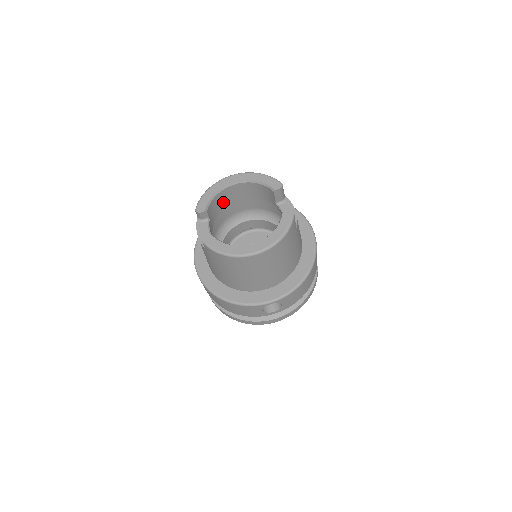
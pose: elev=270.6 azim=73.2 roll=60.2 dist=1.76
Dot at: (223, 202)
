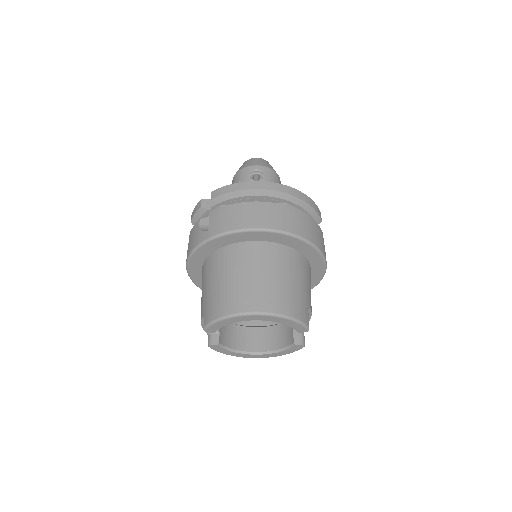
Dot at: occluded
